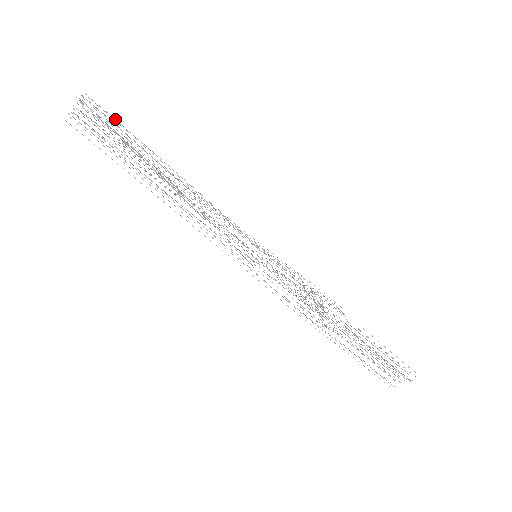
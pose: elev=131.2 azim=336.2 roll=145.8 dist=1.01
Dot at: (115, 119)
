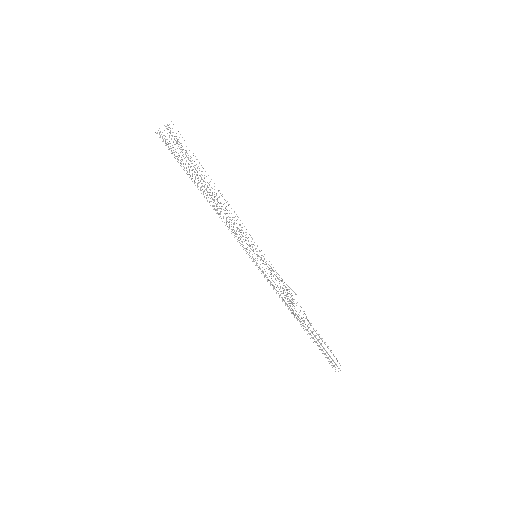
Dot at: occluded
